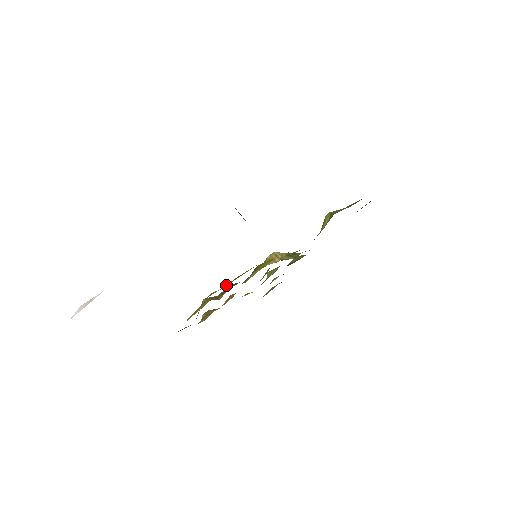
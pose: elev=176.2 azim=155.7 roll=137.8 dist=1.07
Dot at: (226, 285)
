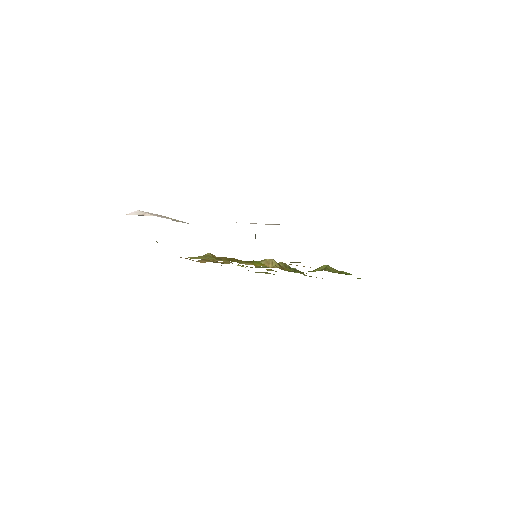
Dot at: (222, 260)
